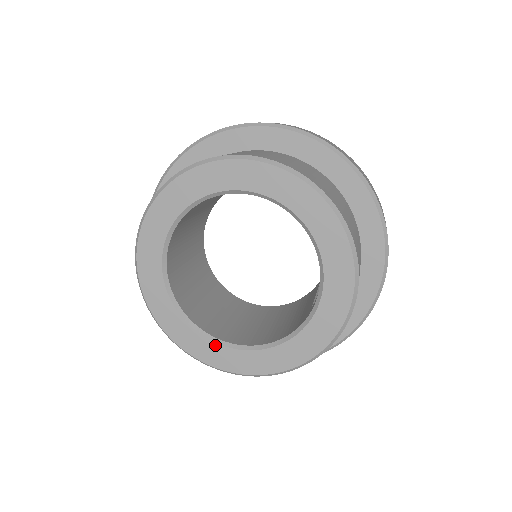
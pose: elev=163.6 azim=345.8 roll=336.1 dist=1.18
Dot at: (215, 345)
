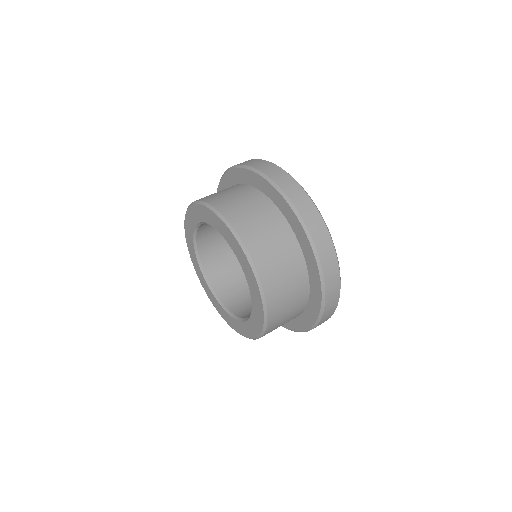
Dot at: (207, 285)
